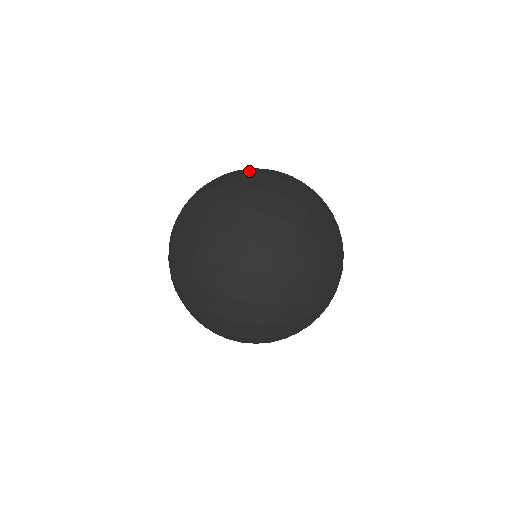
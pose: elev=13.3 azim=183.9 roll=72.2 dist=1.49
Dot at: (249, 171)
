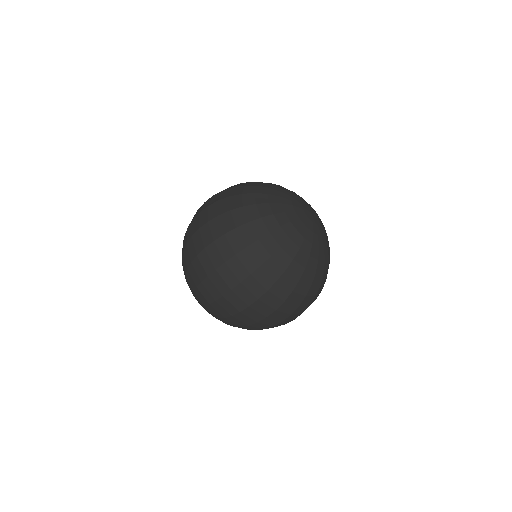
Dot at: occluded
